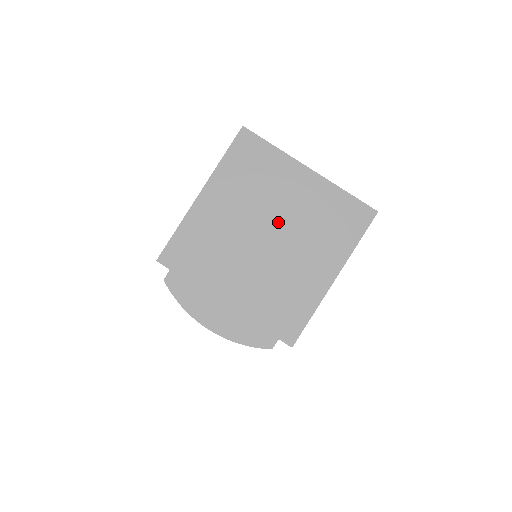
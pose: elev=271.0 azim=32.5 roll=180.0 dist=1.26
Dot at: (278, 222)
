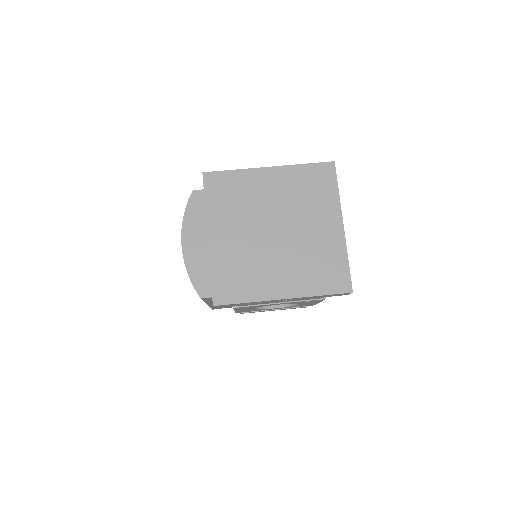
Dot at: (291, 231)
